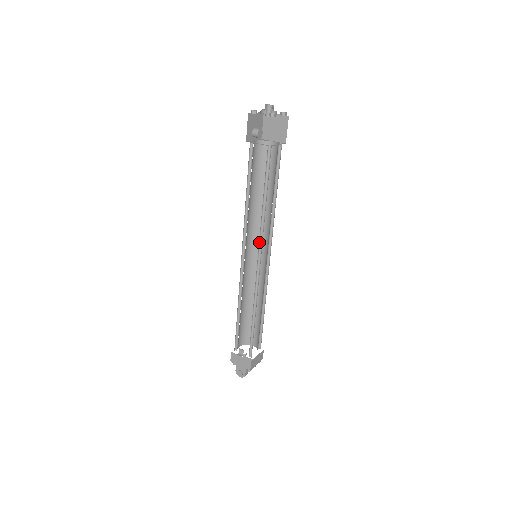
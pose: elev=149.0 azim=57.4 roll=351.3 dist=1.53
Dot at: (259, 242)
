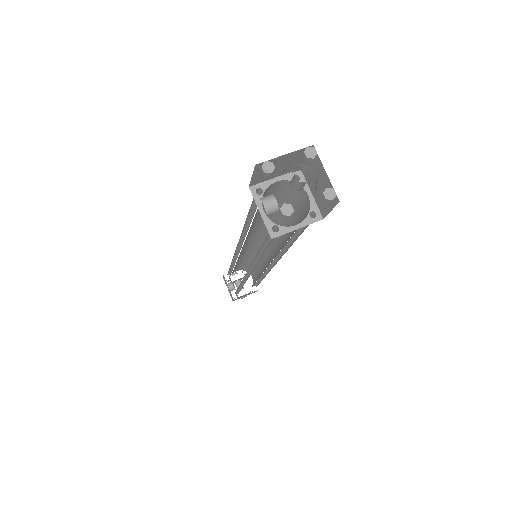
Dot at: occluded
